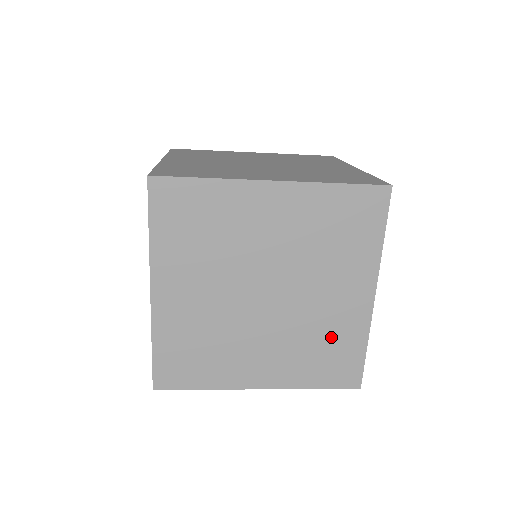
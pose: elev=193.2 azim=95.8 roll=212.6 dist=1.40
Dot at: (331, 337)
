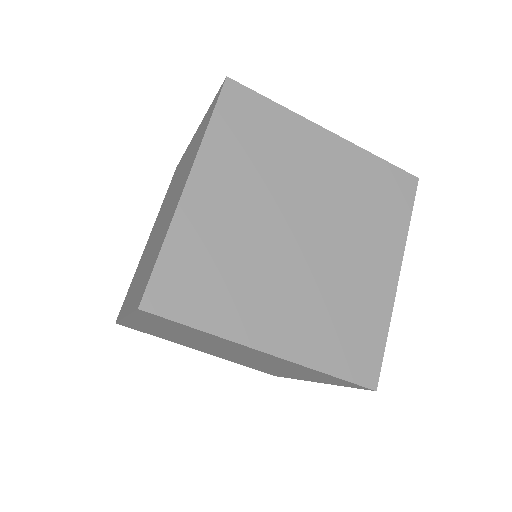
Dot at: (355, 309)
